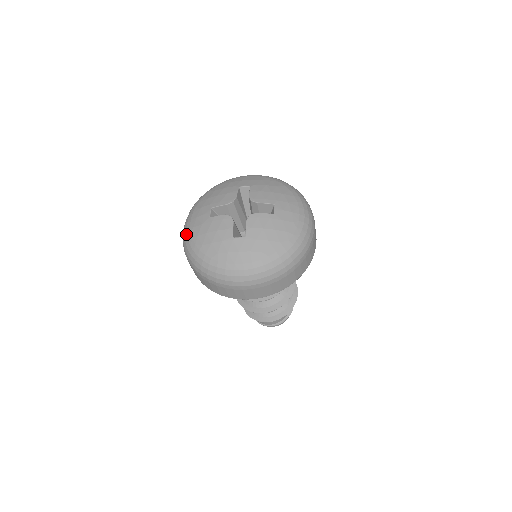
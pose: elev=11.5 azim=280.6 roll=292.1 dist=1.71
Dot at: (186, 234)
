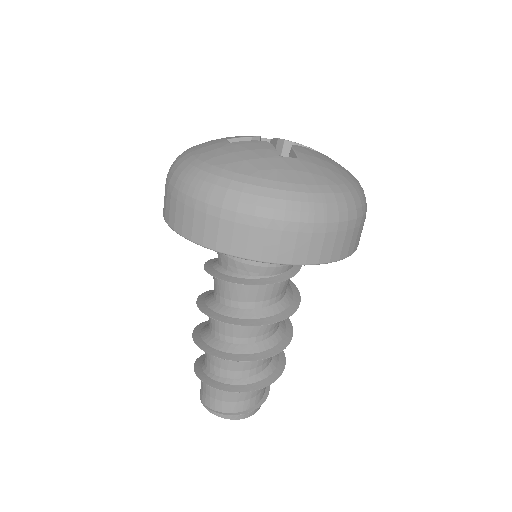
Dot at: (186, 163)
